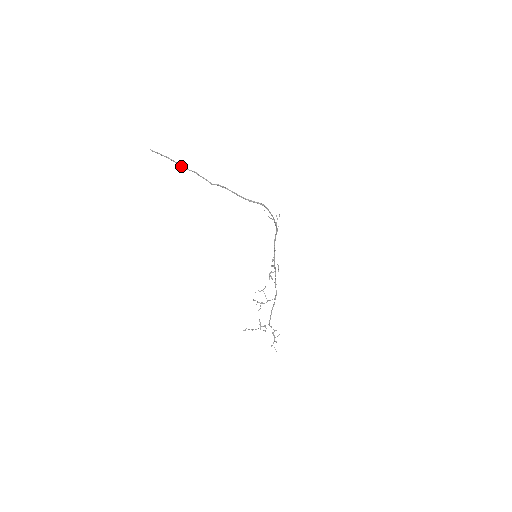
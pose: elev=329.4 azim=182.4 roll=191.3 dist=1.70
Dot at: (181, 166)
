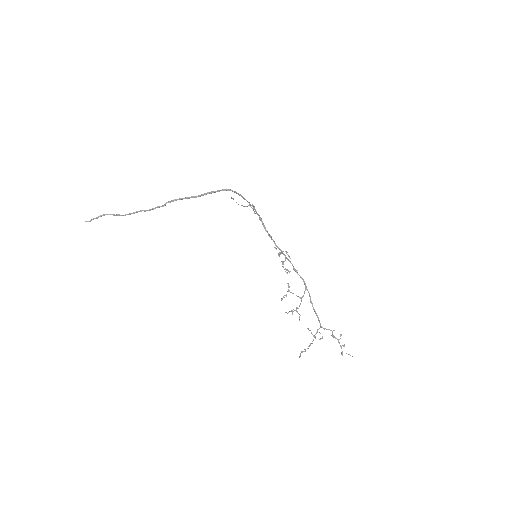
Dot at: (124, 215)
